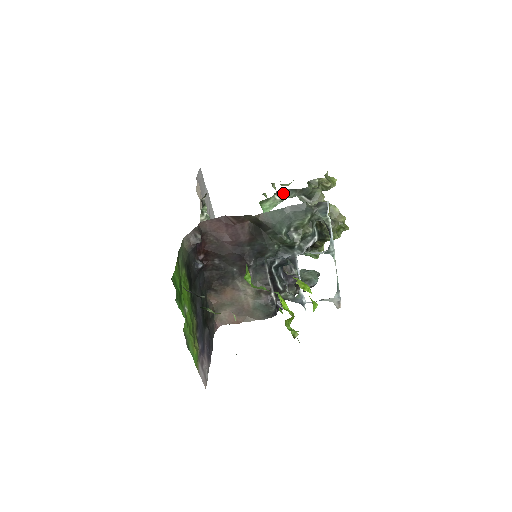
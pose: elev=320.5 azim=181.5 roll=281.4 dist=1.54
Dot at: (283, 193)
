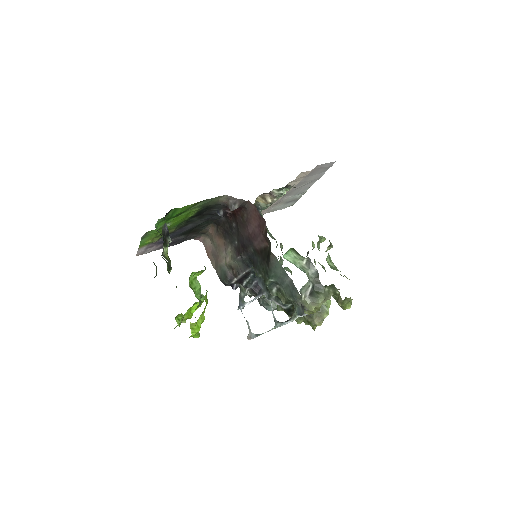
Dot at: (311, 265)
